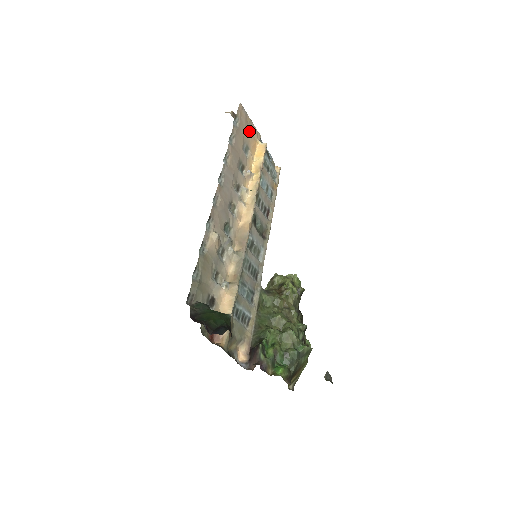
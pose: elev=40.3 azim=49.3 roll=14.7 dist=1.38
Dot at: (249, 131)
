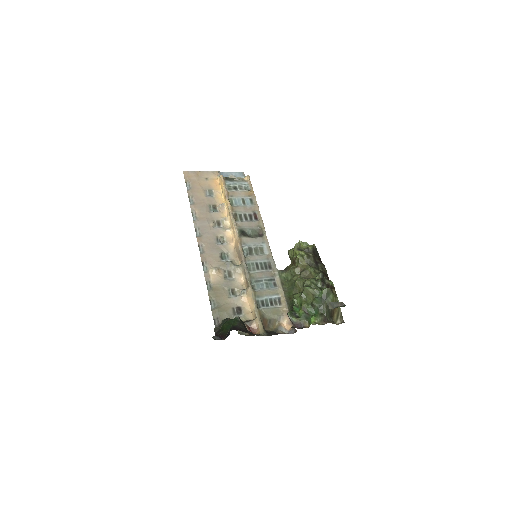
Dot at: (205, 179)
